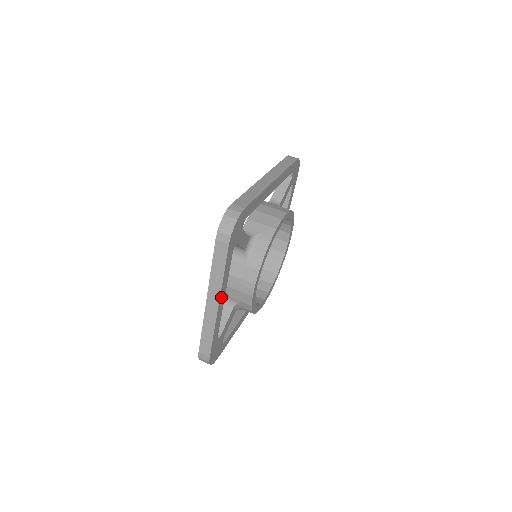
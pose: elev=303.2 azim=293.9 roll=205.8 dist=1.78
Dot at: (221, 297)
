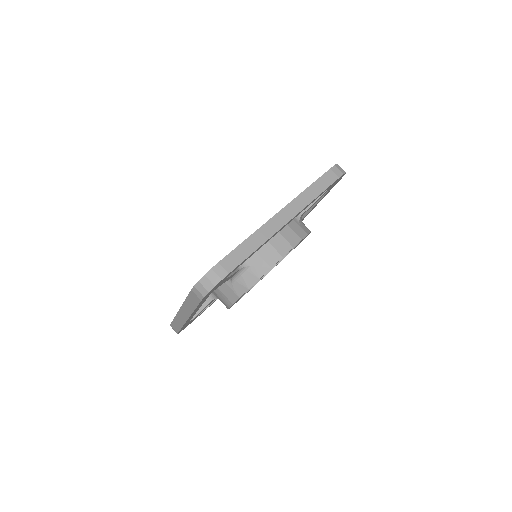
Dot at: (192, 314)
